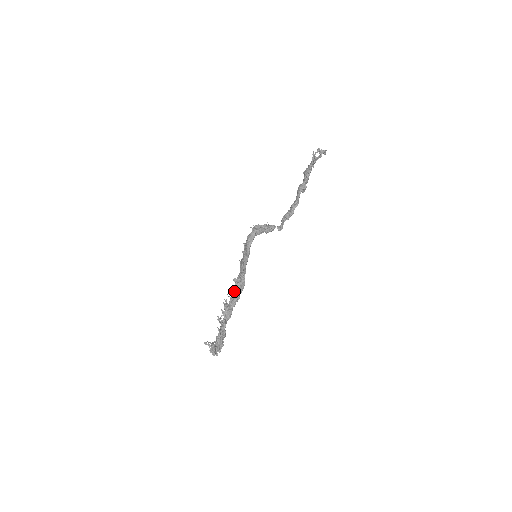
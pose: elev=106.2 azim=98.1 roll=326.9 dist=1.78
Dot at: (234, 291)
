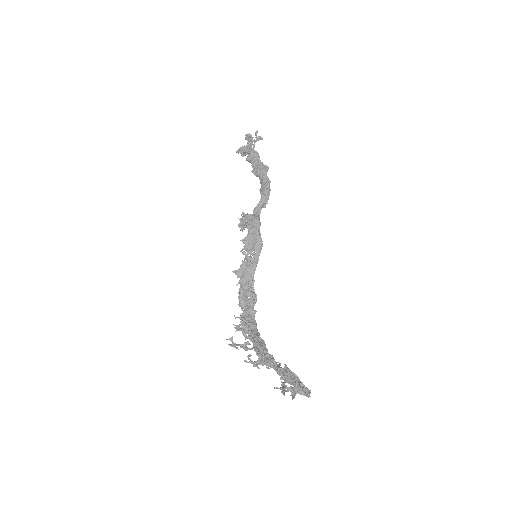
Dot at: (244, 316)
